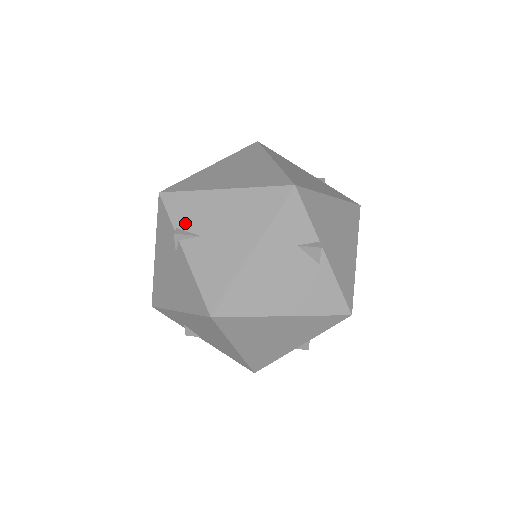
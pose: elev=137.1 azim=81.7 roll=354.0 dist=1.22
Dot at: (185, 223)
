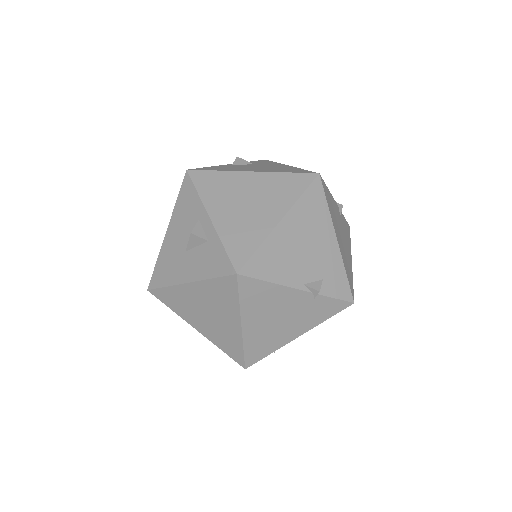
Dot at: occluded
